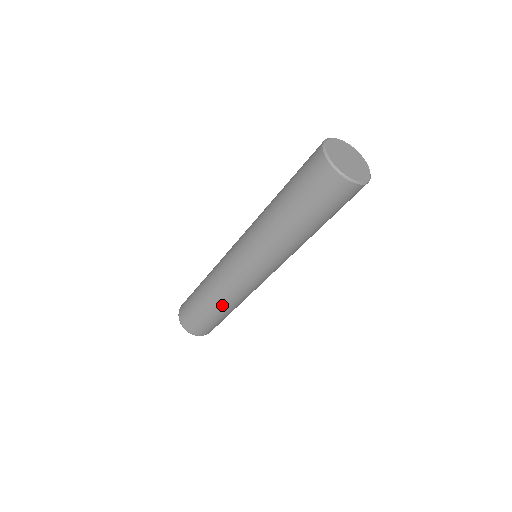
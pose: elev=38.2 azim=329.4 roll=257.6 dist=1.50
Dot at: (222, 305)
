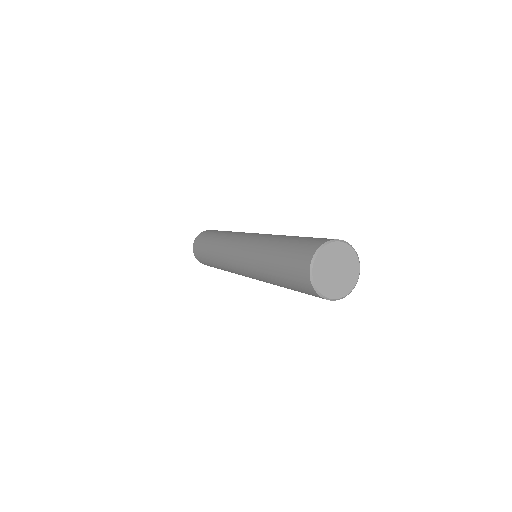
Dot at: occluded
